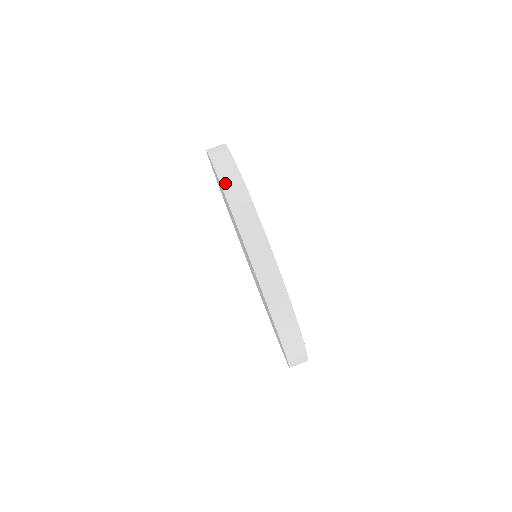
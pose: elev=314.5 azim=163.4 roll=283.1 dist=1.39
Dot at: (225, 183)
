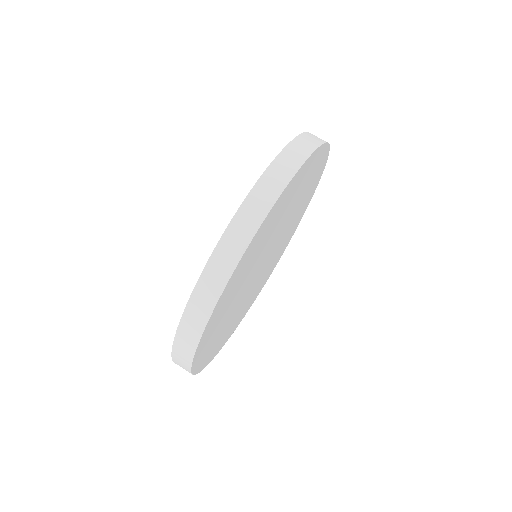
Dot at: (210, 269)
